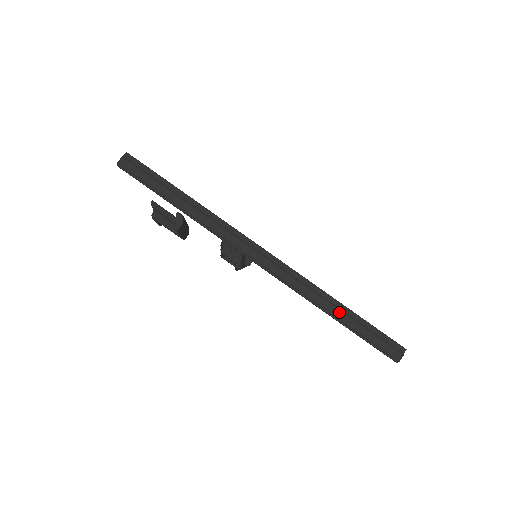
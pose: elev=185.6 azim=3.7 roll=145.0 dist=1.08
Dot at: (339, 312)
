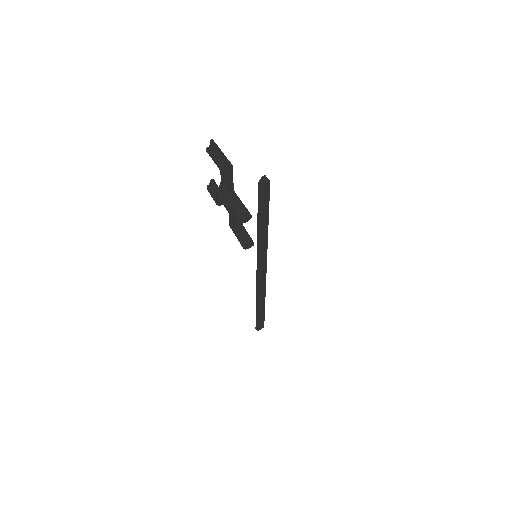
Dot at: (261, 305)
